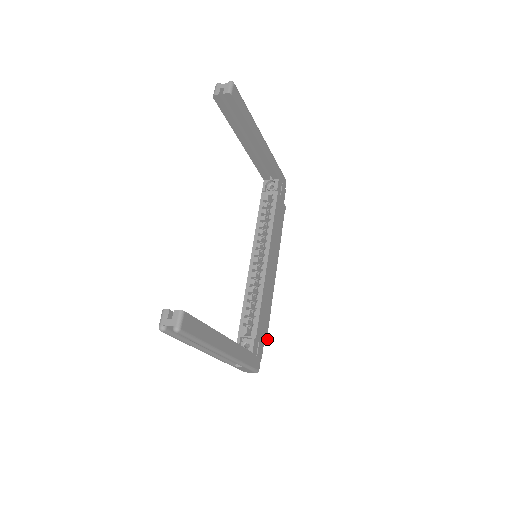
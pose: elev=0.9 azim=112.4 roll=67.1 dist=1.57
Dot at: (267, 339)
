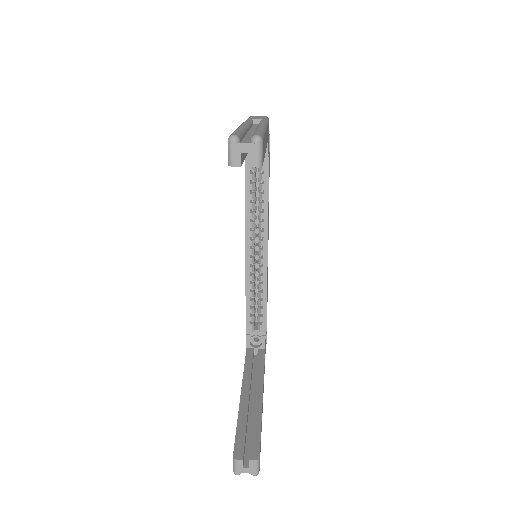
Dot at: occluded
